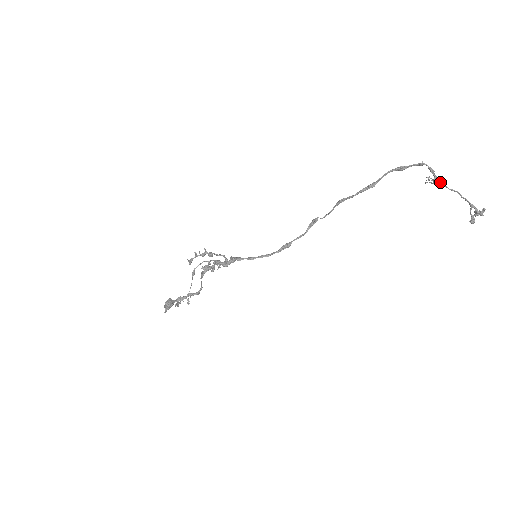
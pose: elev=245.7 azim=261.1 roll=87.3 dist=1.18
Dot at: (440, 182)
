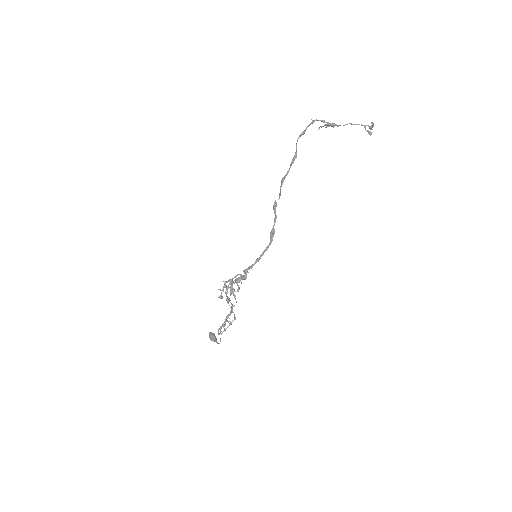
Dot at: (334, 125)
